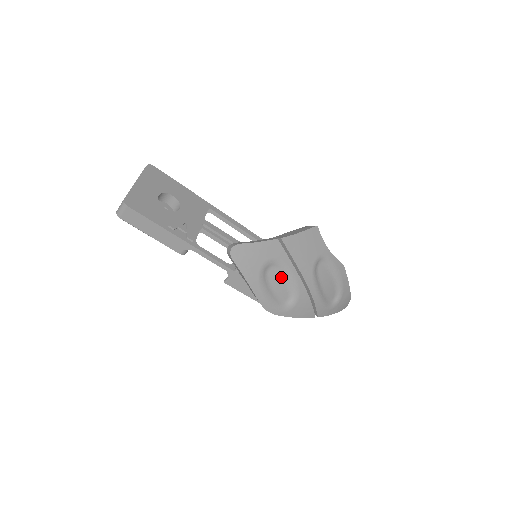
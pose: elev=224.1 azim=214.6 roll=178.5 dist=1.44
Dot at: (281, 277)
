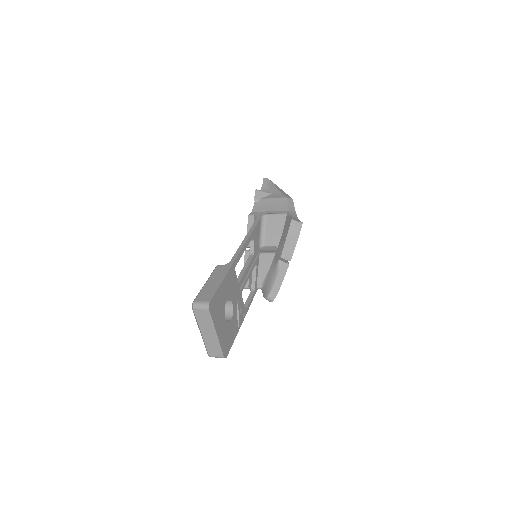
Dot at: occluded
